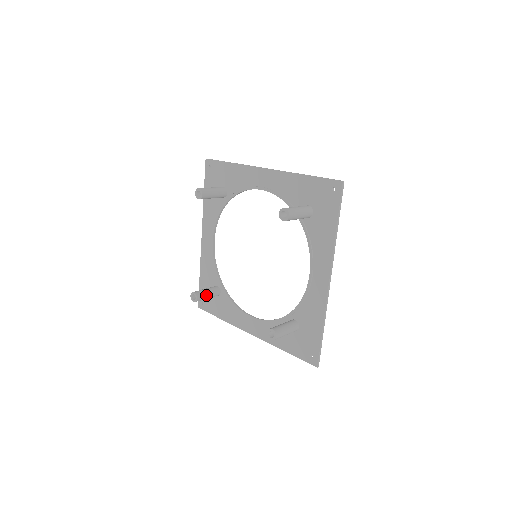
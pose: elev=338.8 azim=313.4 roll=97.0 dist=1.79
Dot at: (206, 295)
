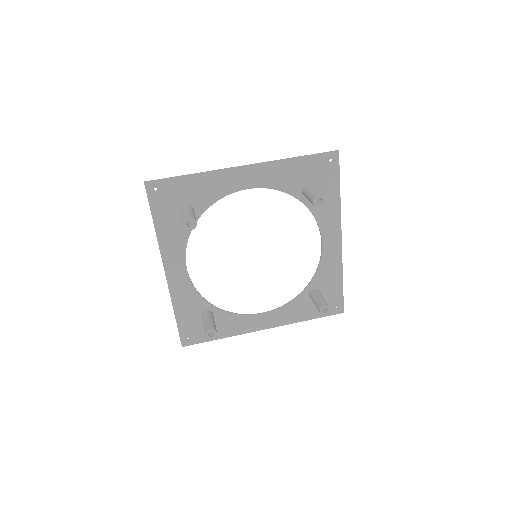
Dot at: (215, 325)
